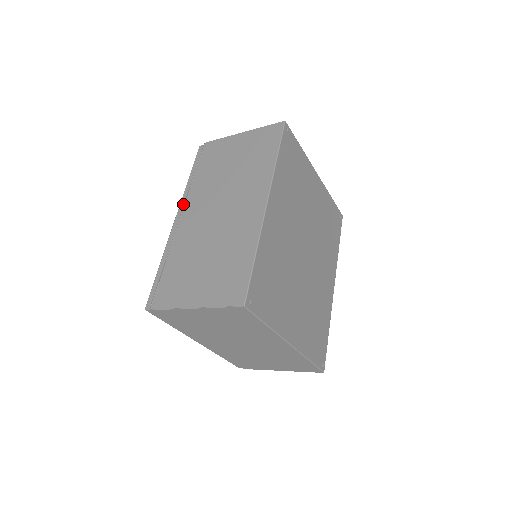
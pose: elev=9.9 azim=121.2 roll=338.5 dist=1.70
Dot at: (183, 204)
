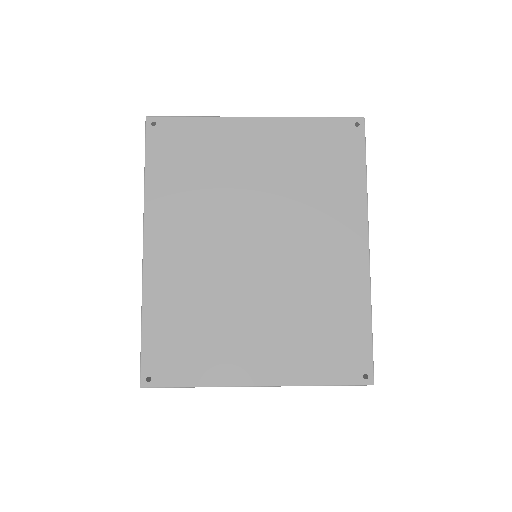
Dot at: occluded
